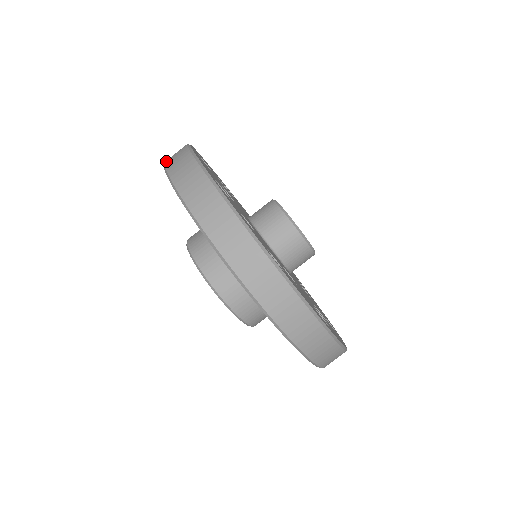
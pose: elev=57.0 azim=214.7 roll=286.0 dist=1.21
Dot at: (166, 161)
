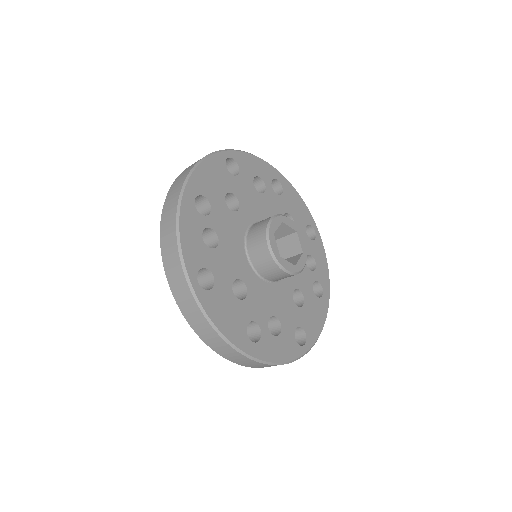
Dot at: occluded
